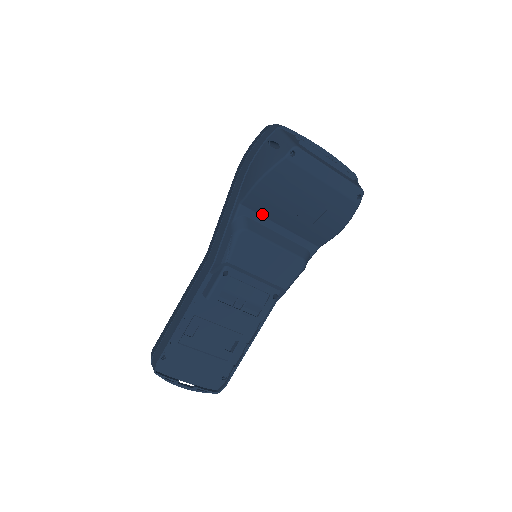
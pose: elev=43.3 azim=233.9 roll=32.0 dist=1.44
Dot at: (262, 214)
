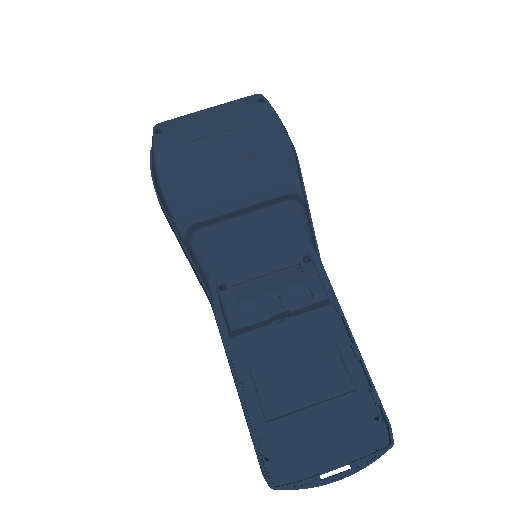
Dot at: (205, 209)
